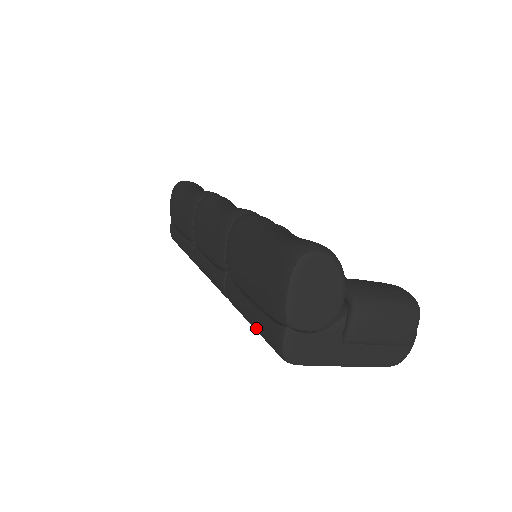
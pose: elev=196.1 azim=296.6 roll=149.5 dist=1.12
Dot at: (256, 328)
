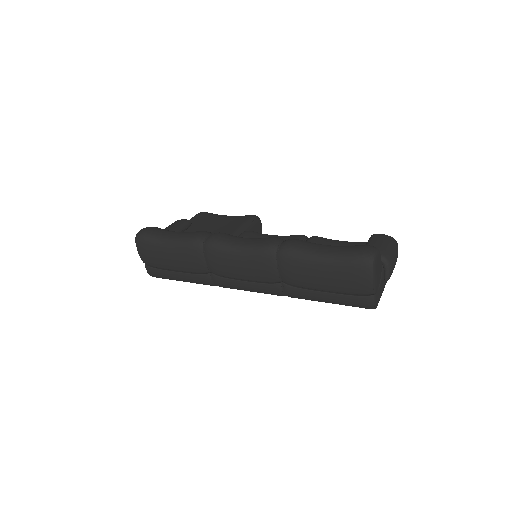
Dot at: (338, 303)
